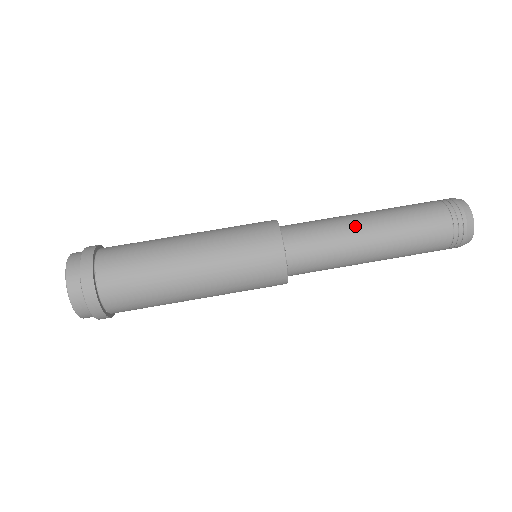
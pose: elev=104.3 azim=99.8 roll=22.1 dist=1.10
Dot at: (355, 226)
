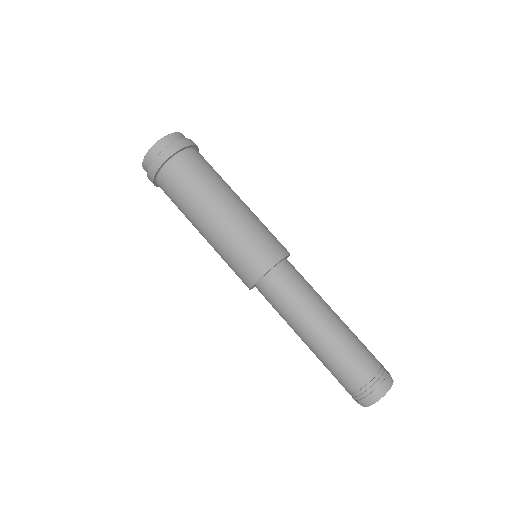
Dot at: (304, 325)
